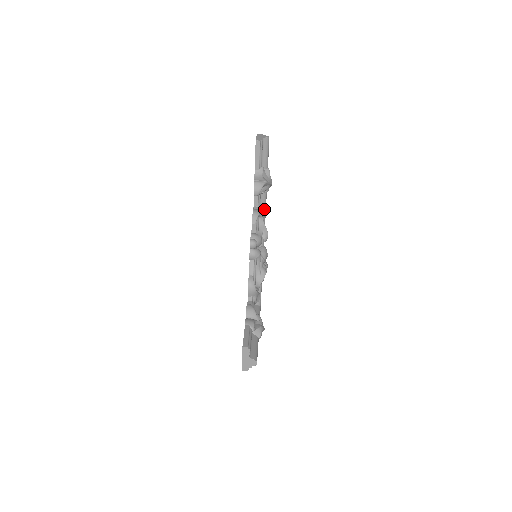
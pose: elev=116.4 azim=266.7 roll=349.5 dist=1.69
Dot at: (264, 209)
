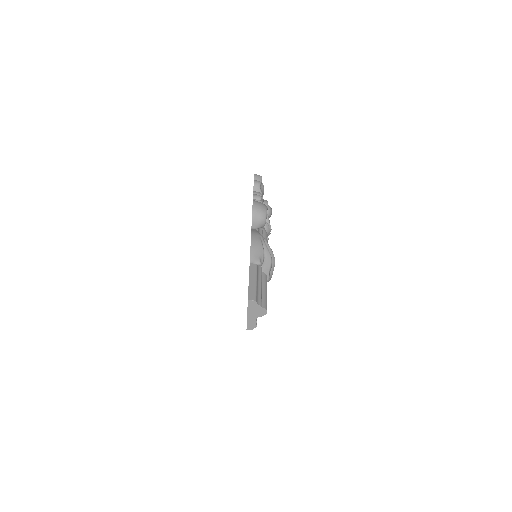
Dot at: occluded
